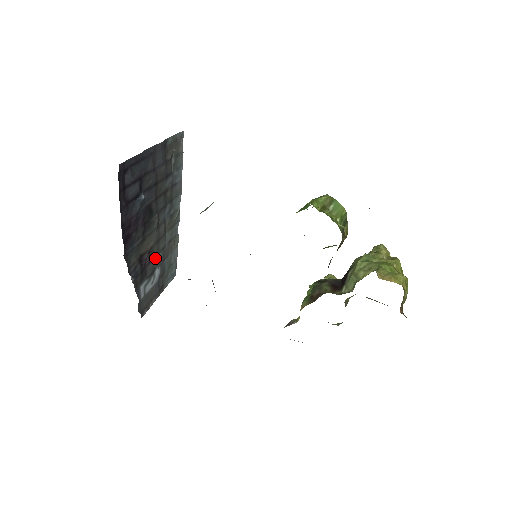
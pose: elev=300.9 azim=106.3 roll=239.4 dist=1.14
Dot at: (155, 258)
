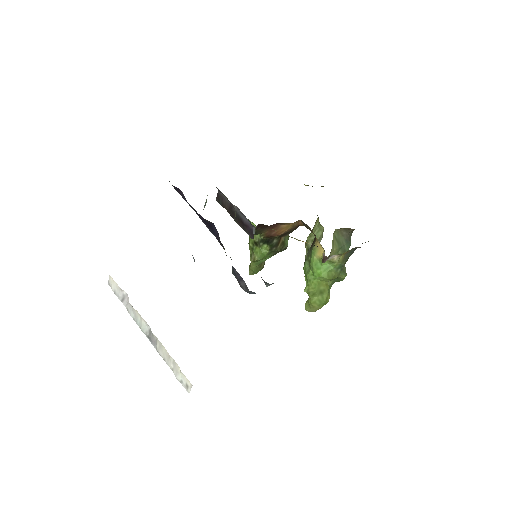
Dot at: occluded
